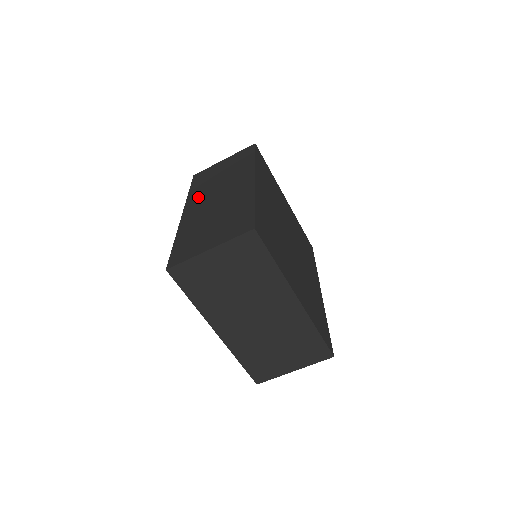
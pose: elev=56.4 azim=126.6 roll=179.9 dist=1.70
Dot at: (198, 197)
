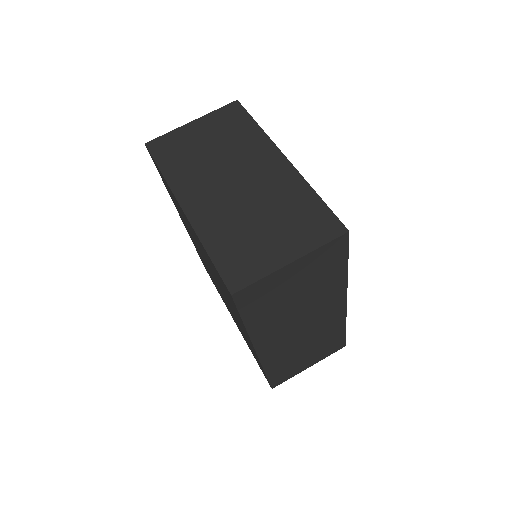
Dot at: occluded
